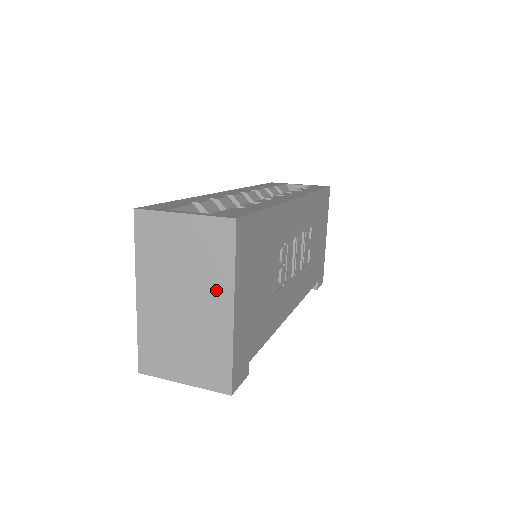
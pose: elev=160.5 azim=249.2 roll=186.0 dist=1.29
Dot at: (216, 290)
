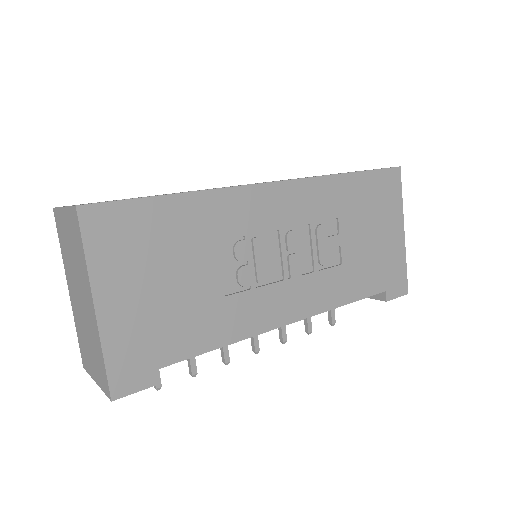
Dot at: (85, 284)
